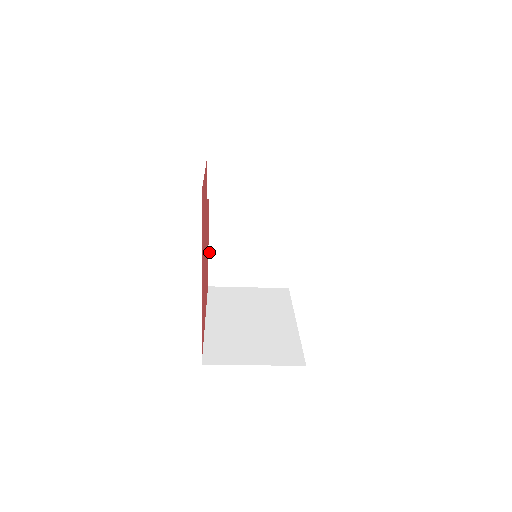
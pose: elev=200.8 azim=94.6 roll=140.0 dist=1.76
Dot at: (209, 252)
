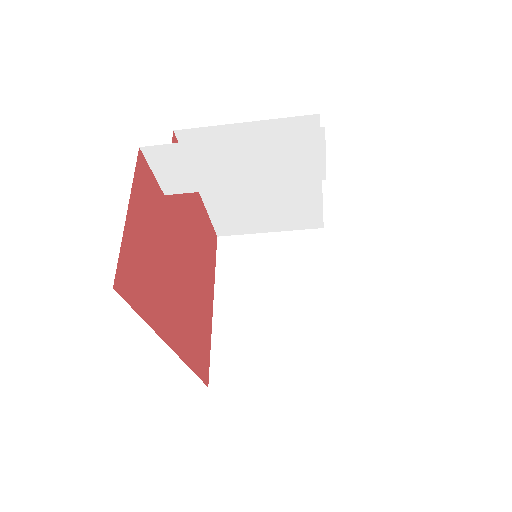
Dot at: (206, 206)
